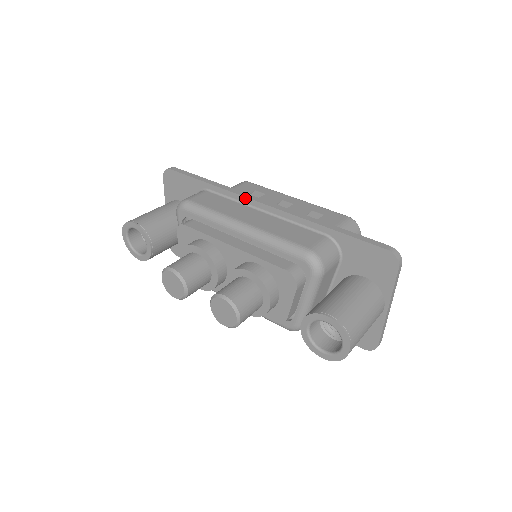
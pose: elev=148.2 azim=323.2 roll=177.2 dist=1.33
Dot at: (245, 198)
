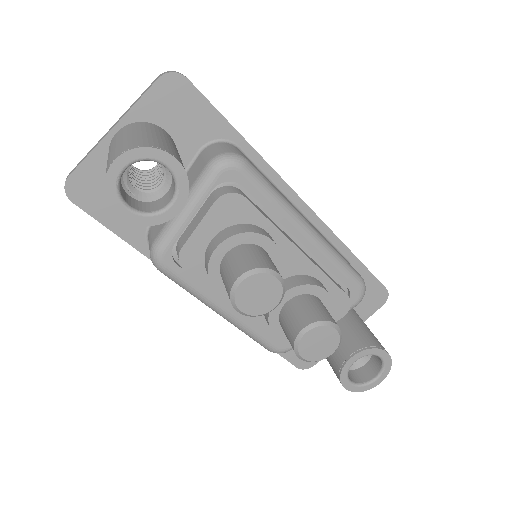
Dot at: (287, 185)
